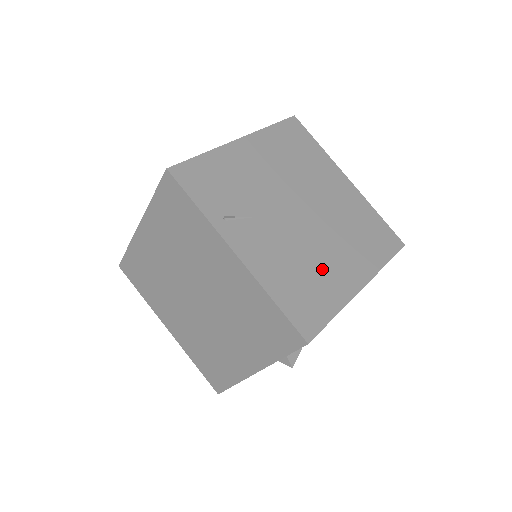
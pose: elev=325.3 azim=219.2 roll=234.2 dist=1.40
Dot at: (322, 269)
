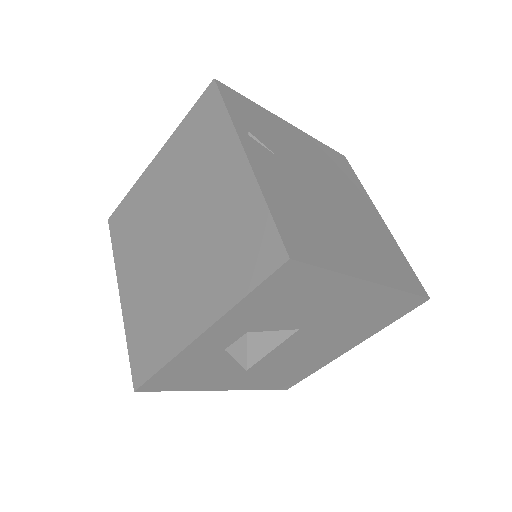
Dot at: (332, 235)
